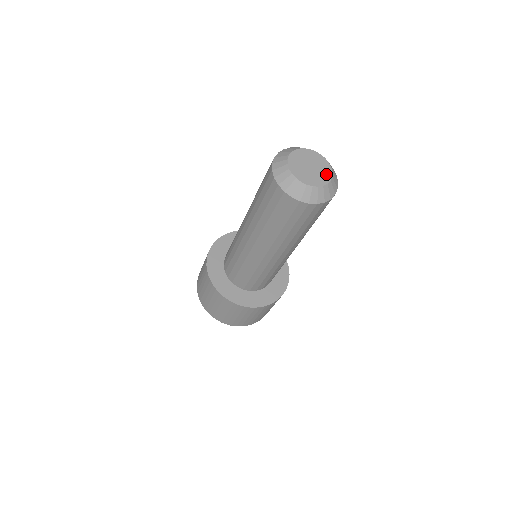
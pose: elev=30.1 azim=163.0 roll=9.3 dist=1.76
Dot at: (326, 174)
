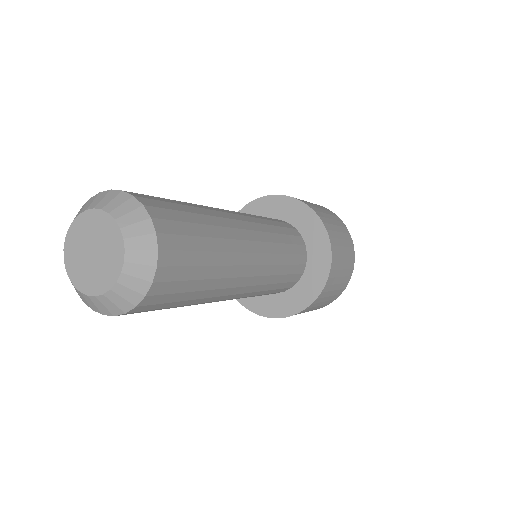
Dot at: (115, 251)
